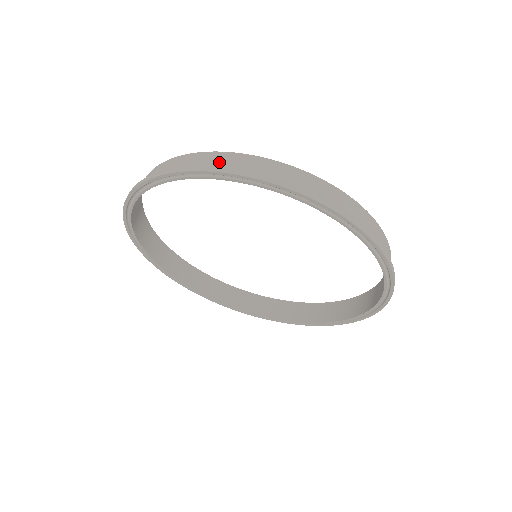
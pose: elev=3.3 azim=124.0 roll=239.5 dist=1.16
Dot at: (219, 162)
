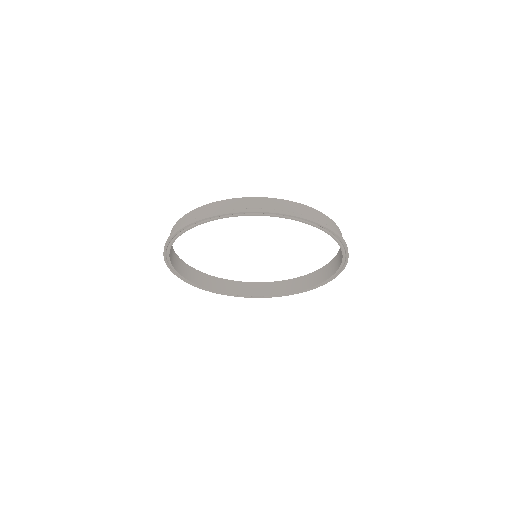
Dot at: (244, 205)
